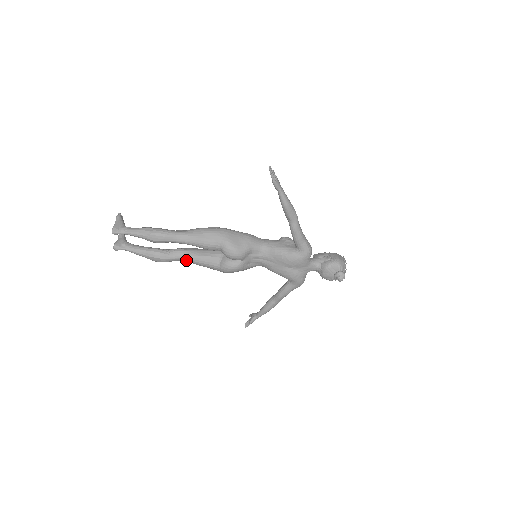
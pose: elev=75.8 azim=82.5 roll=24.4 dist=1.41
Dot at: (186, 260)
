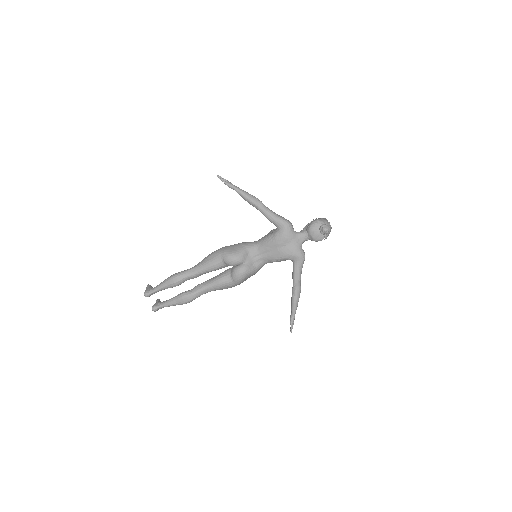
Dot at: (206, 289)
